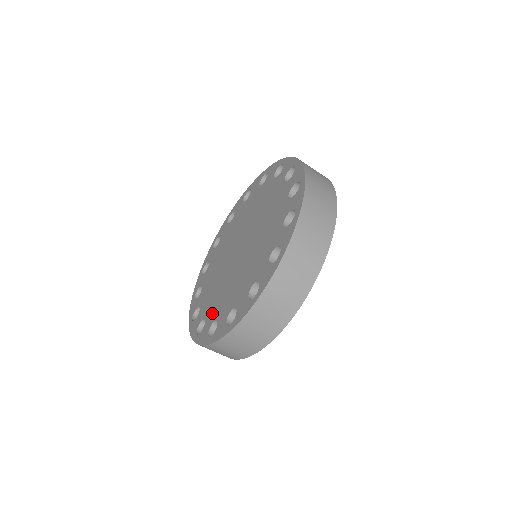
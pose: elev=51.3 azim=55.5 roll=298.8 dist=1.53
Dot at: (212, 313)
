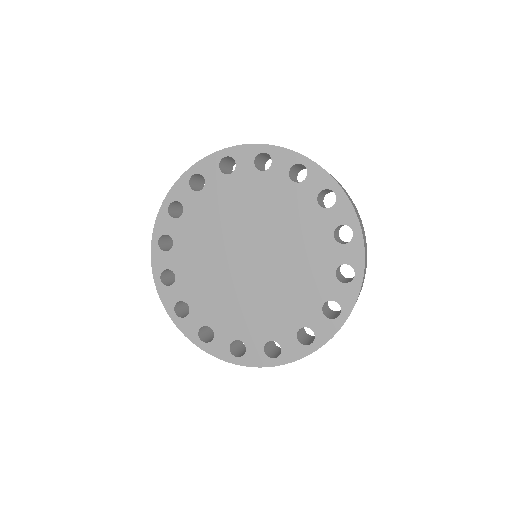
Dot at: (180, 259)
